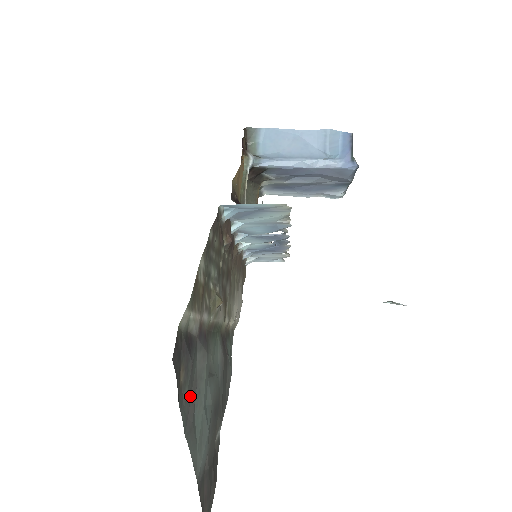
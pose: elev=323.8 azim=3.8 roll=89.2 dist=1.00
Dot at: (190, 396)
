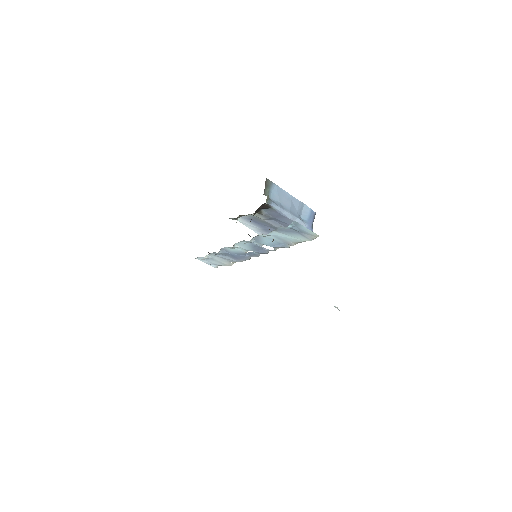
Dot at: occluded
